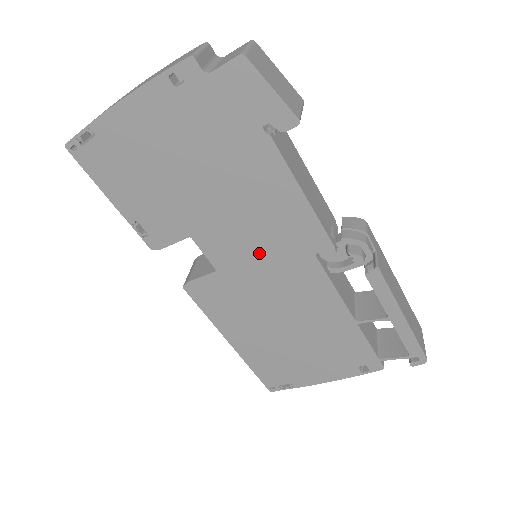
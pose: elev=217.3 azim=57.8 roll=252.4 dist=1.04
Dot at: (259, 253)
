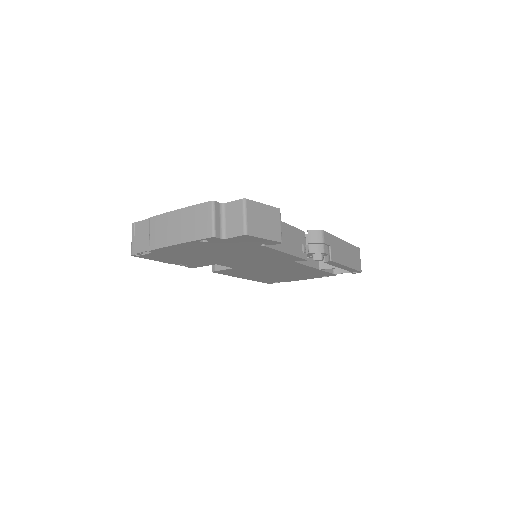
Dot at: (260, 264)
